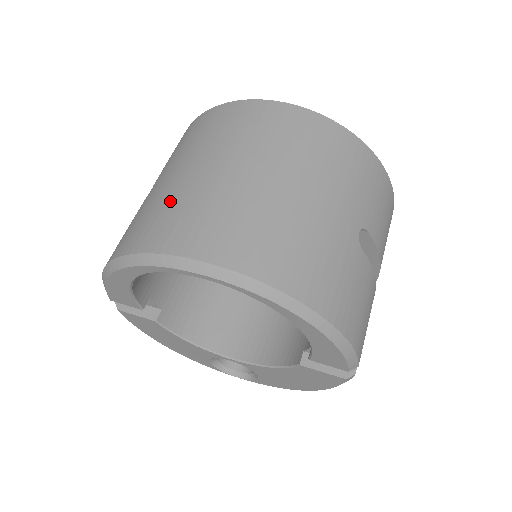
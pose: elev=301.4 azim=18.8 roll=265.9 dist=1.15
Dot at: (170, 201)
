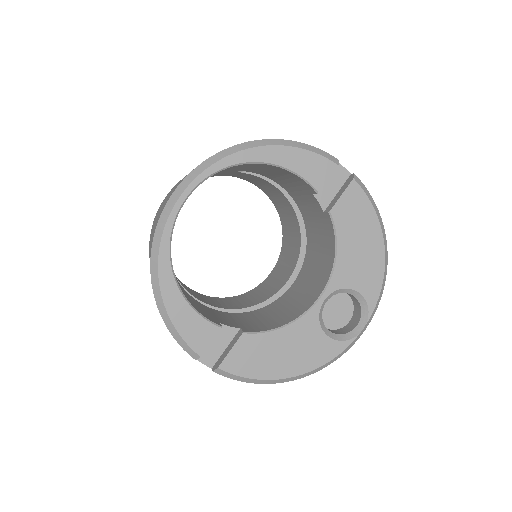
Dot at: (151, 239)
